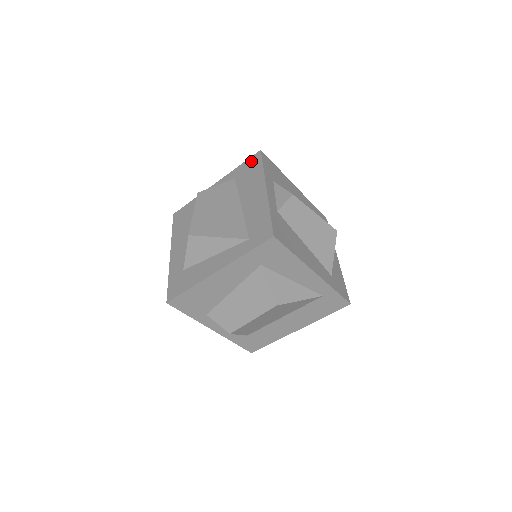
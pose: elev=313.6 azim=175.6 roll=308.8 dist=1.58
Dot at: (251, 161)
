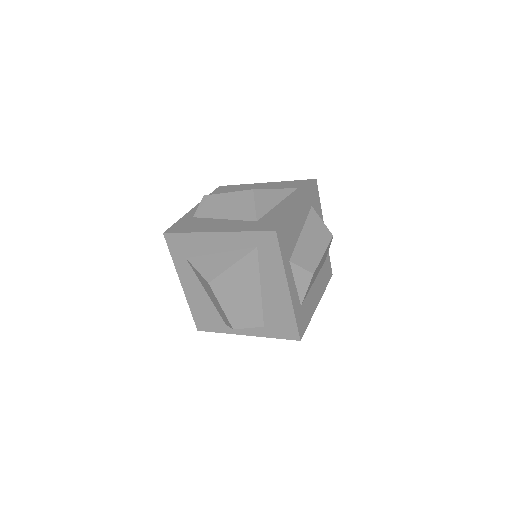
Dot at: (220, 189)
